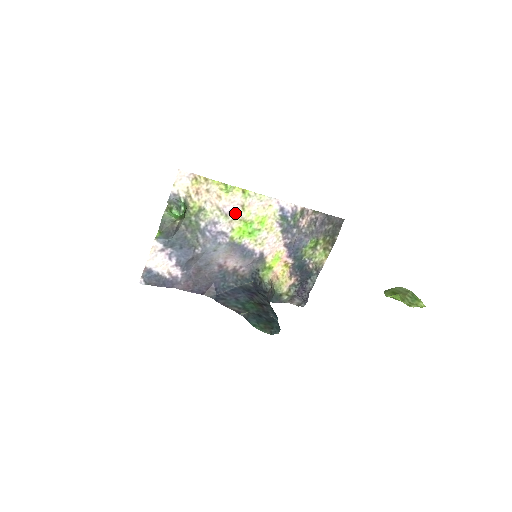
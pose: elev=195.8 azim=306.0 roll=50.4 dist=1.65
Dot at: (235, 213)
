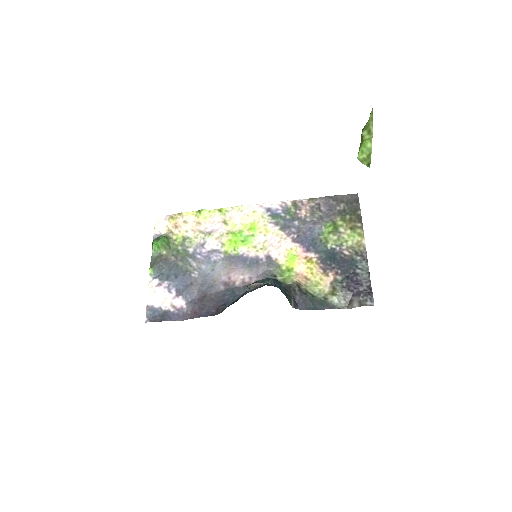
Dot at: (220, 230)
